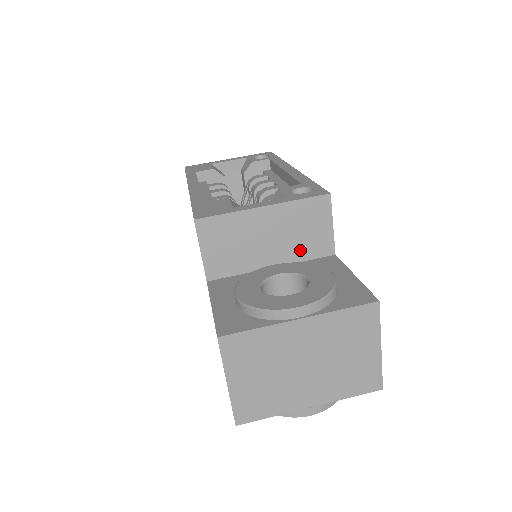
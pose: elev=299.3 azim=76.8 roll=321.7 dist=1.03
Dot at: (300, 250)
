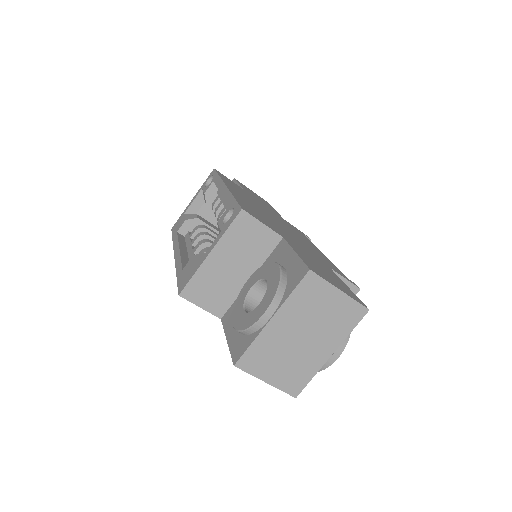
Dot at: (258, 255)
